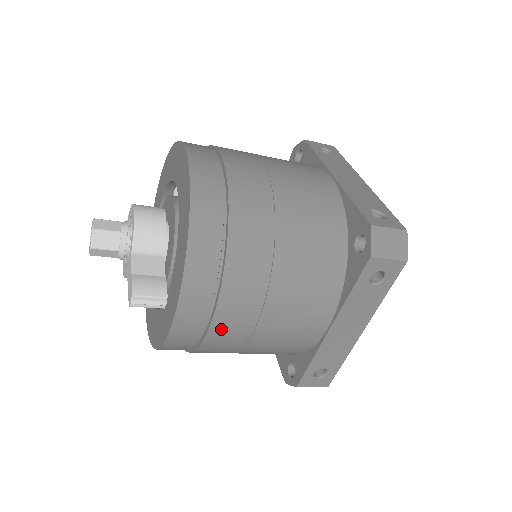
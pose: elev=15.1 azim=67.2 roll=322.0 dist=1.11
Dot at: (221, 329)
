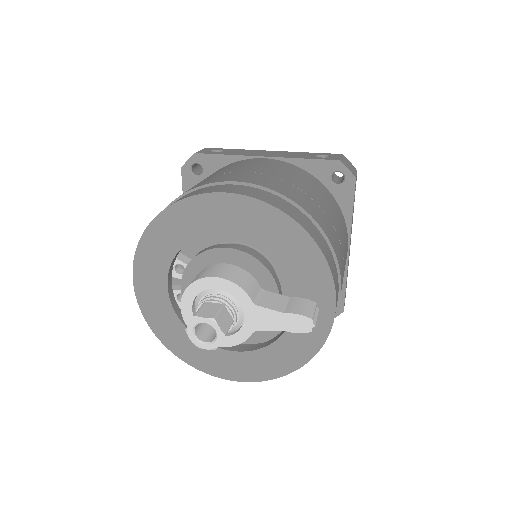
Dot at: occluded
